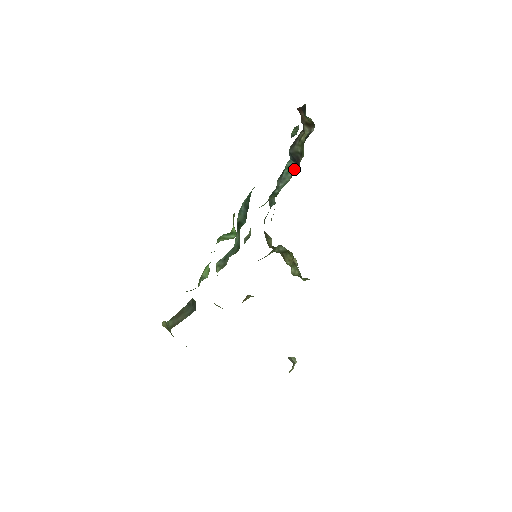
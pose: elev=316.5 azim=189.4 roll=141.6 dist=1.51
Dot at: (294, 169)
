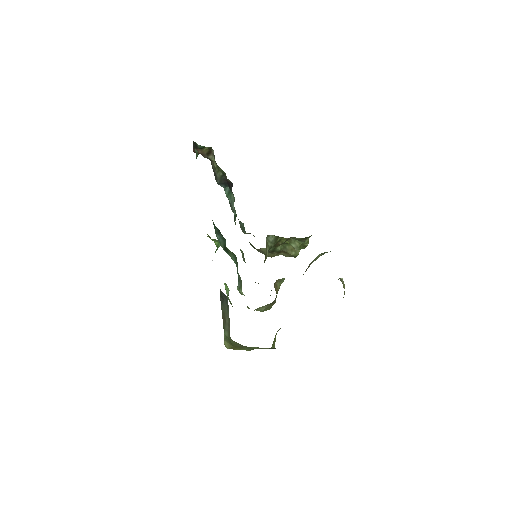
Dot at: (230, 189)
